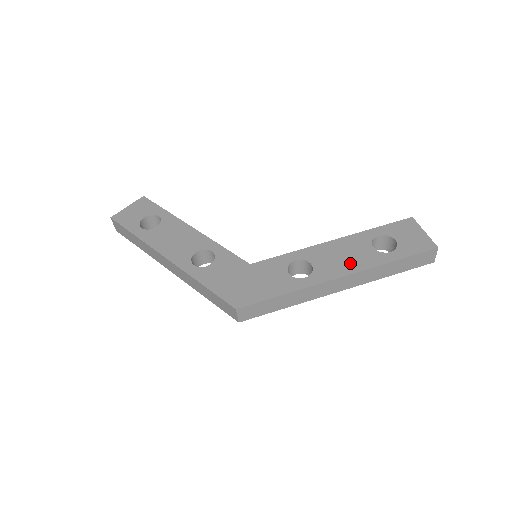
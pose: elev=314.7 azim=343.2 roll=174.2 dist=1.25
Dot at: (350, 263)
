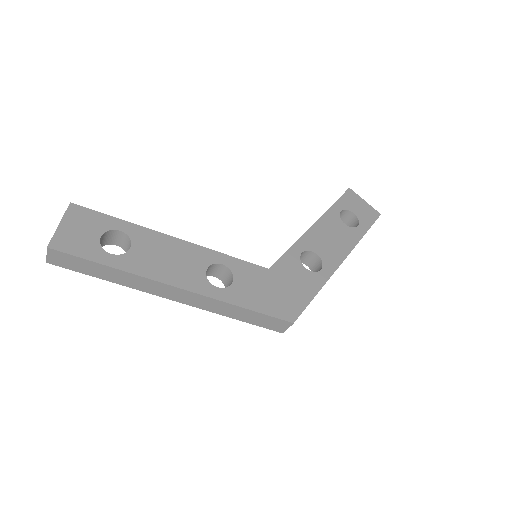
Dot at: (341, 244)
